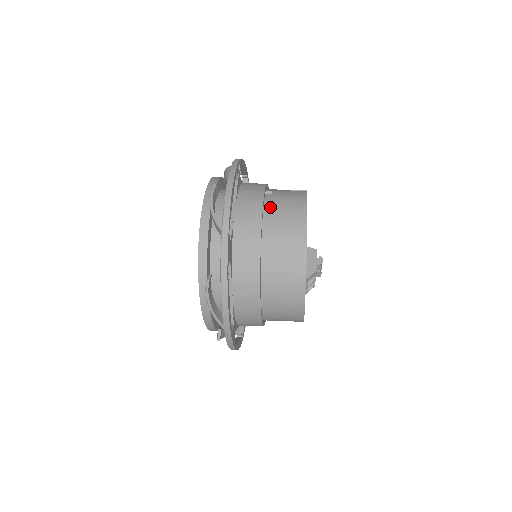
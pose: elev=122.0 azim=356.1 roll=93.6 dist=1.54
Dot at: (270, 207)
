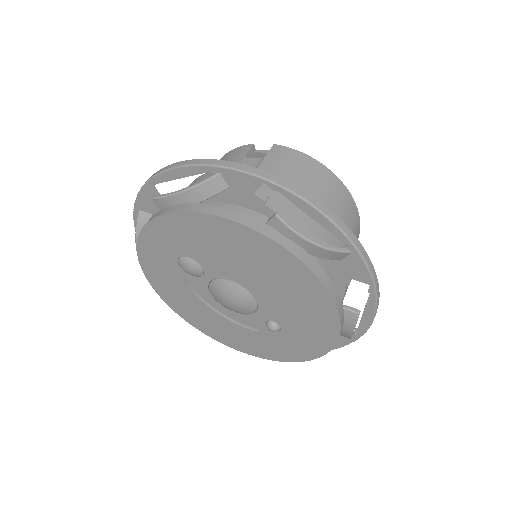
Dot at: occluded
